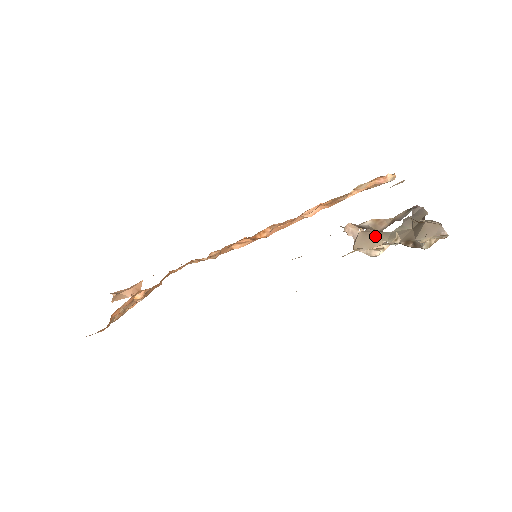
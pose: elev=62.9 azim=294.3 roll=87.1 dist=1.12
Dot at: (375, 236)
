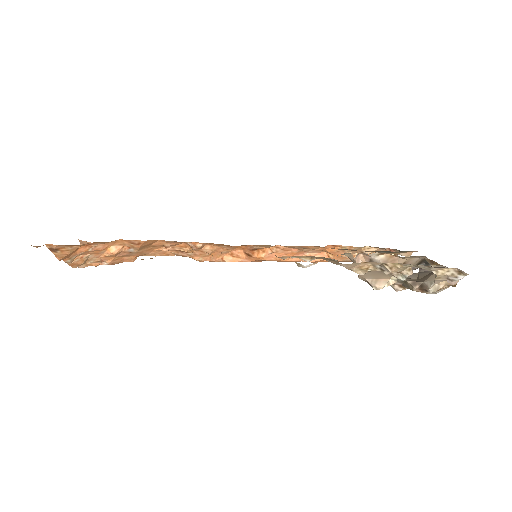
Dot at: occluded
